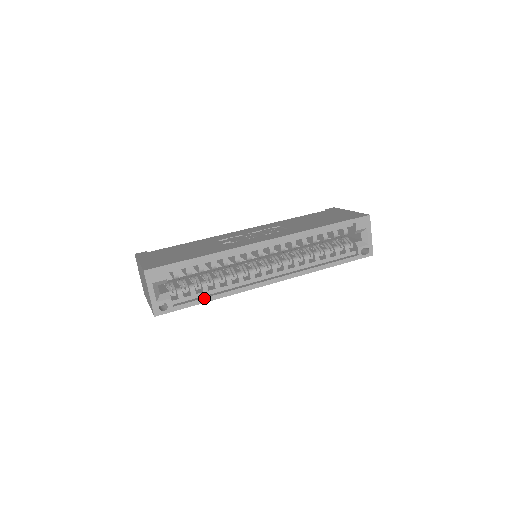
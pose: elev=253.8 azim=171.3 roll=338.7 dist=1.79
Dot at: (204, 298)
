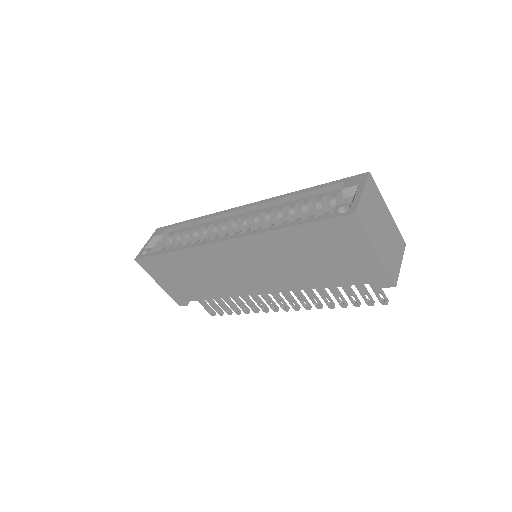
Dot at: (168, 249)
